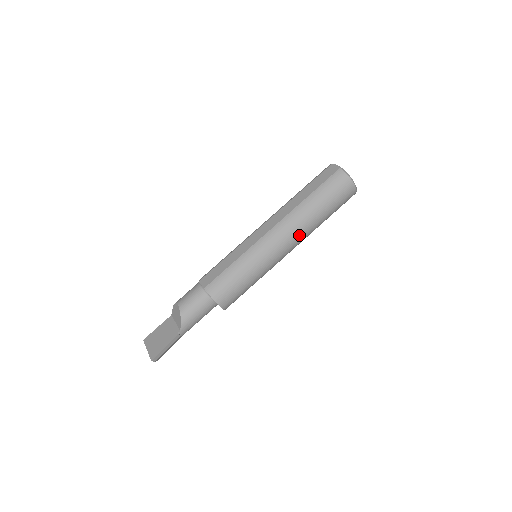
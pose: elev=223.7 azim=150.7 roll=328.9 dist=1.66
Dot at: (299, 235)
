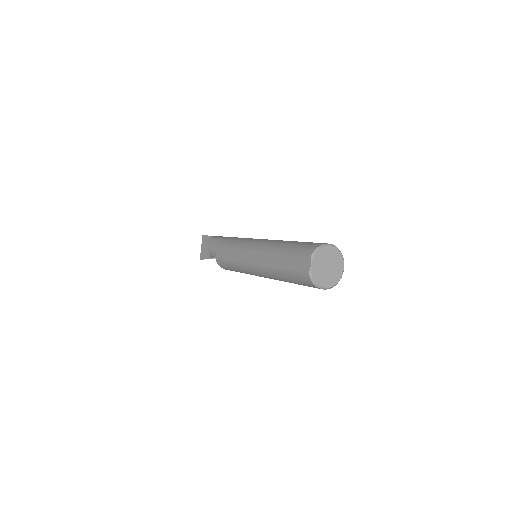
Dot at: occluded
